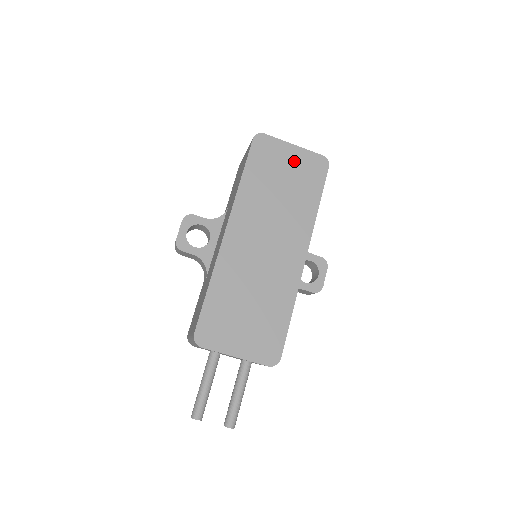
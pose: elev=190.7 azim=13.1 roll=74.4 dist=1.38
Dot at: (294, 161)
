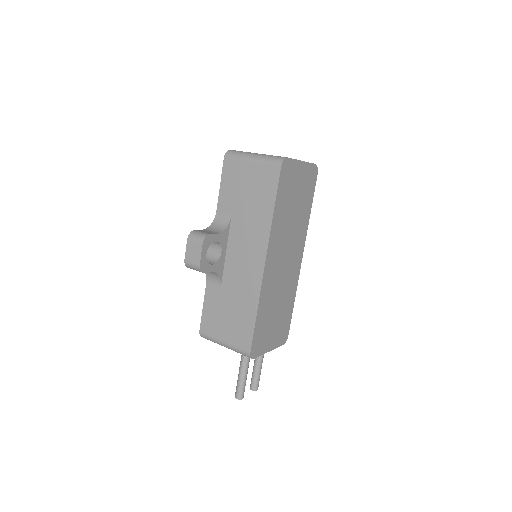
Dot at: (302, 177)
